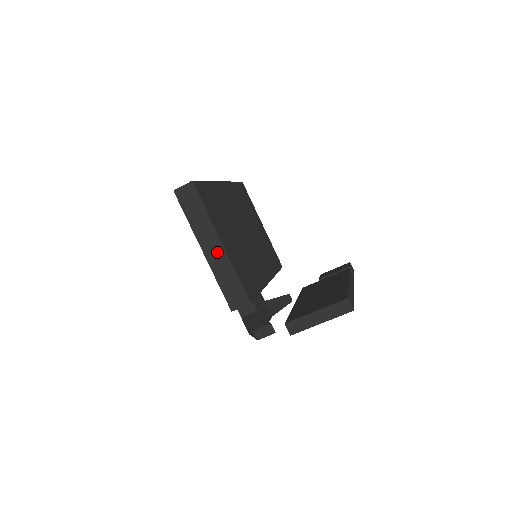
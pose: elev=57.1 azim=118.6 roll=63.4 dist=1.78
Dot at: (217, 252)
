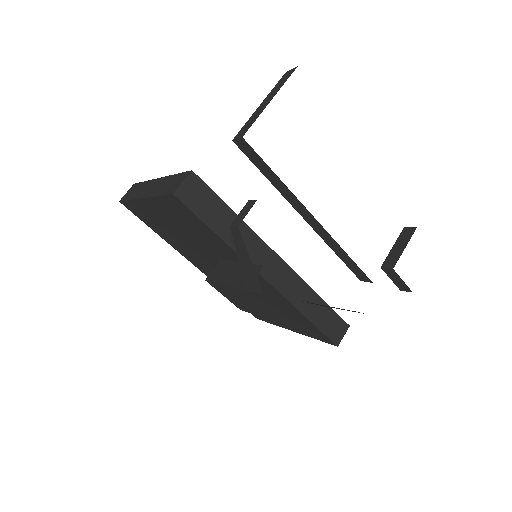
Dot at: (155, 185)
